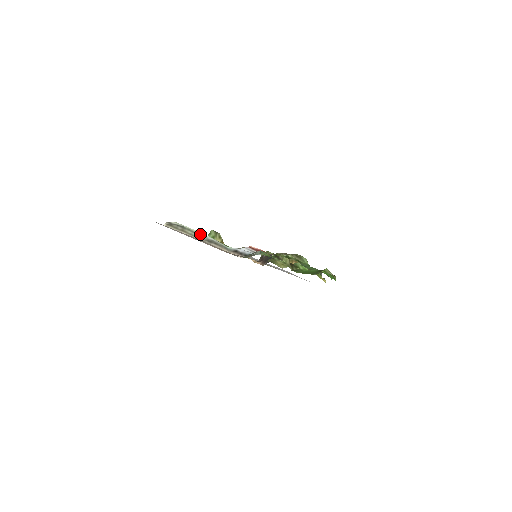
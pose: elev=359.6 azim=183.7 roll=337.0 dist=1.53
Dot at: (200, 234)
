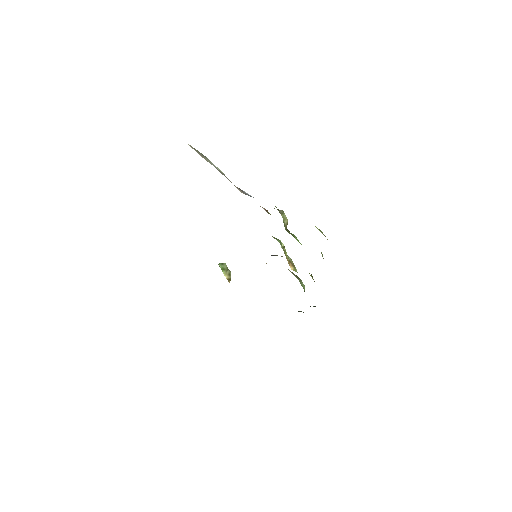
Dot at: occluded
